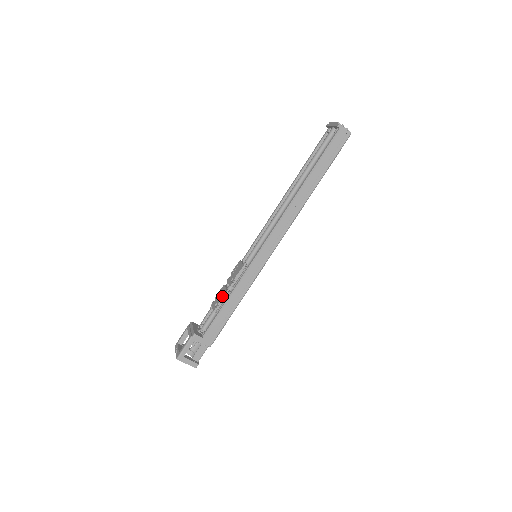
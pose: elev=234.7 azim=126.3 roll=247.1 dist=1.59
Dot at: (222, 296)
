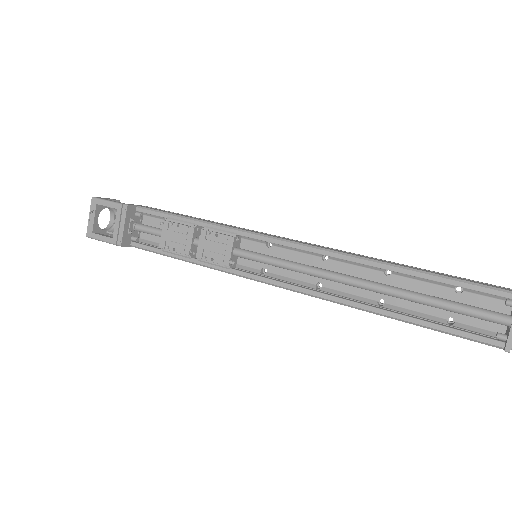
Dot at: (180, 251)
